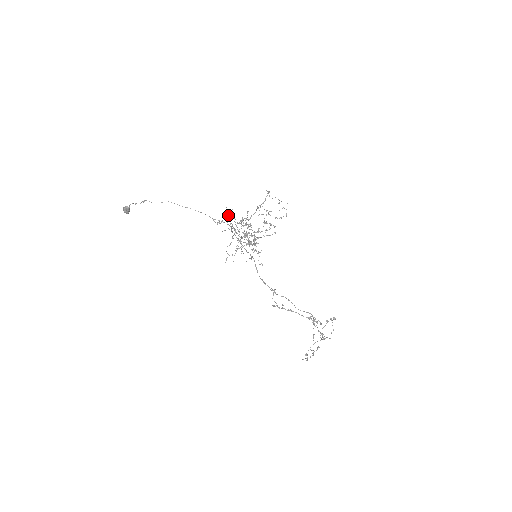
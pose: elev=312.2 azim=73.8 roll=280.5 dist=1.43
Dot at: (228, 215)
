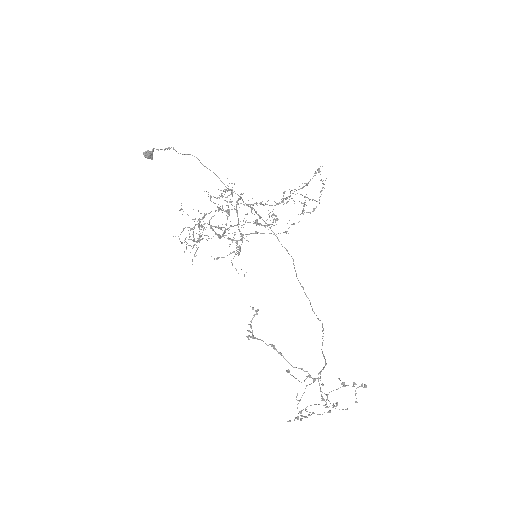
Dot at: (230, 190)
